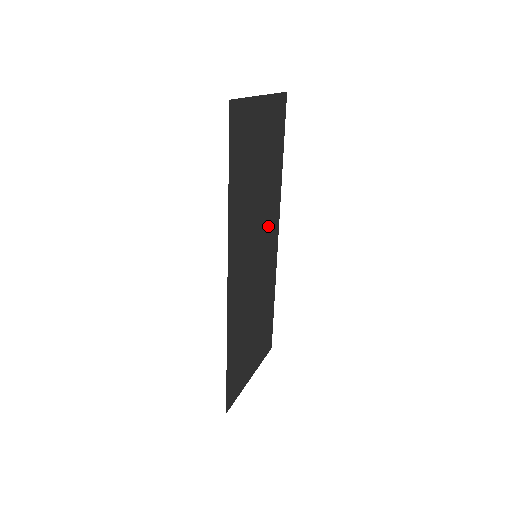
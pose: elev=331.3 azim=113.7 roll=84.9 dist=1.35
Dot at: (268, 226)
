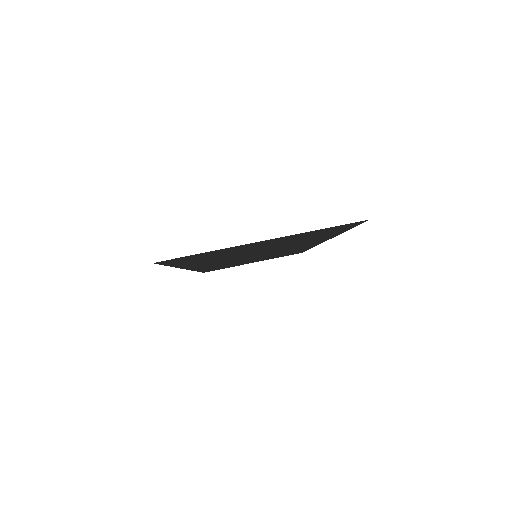
Dot at: (291, 247)
